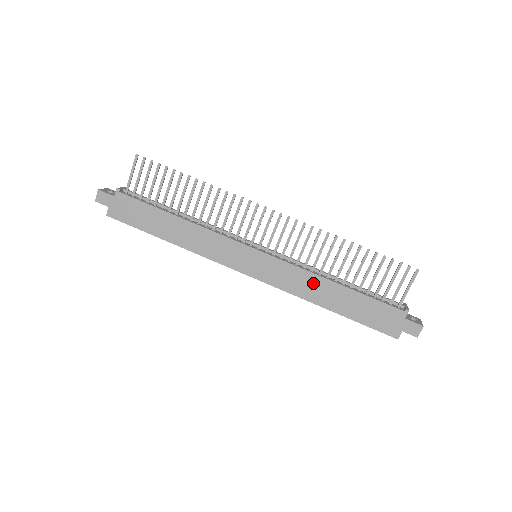
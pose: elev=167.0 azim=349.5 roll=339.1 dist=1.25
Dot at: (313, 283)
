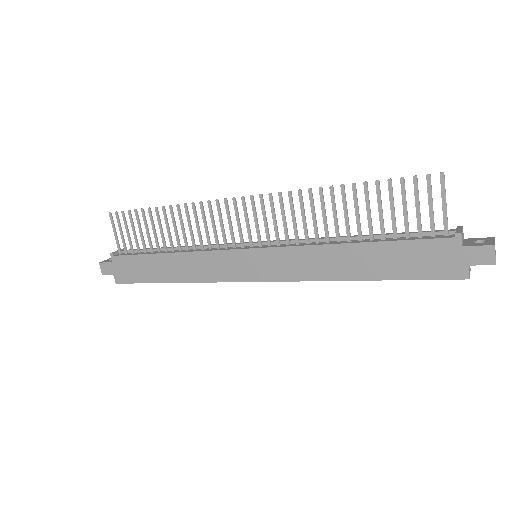
Dot at: (324, 257)
